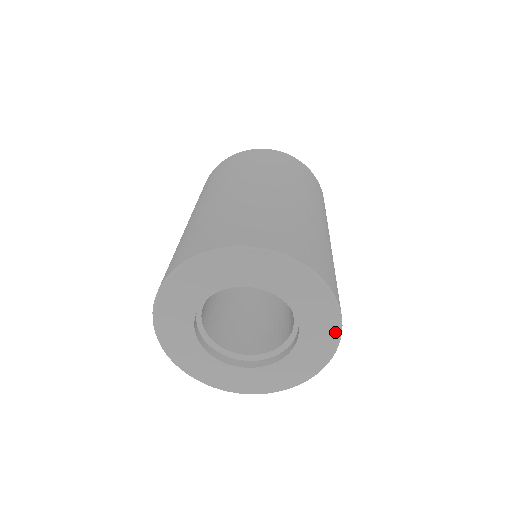
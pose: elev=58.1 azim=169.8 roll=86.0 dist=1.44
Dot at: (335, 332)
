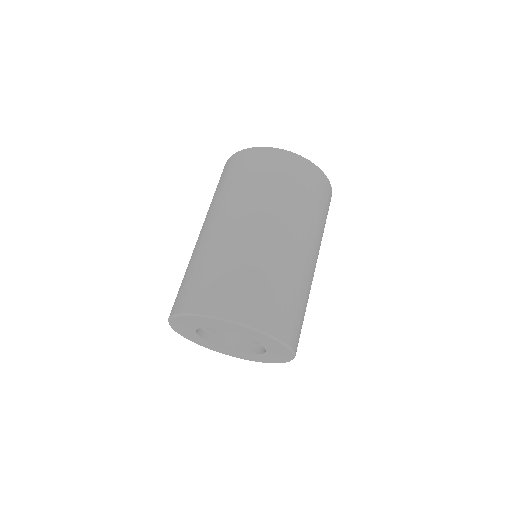
Dot at: (266, 337)
